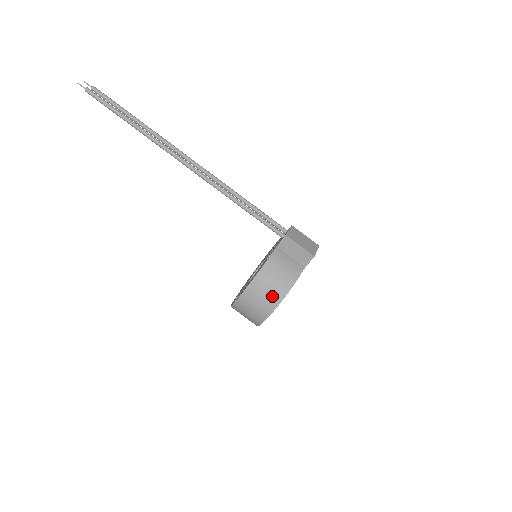
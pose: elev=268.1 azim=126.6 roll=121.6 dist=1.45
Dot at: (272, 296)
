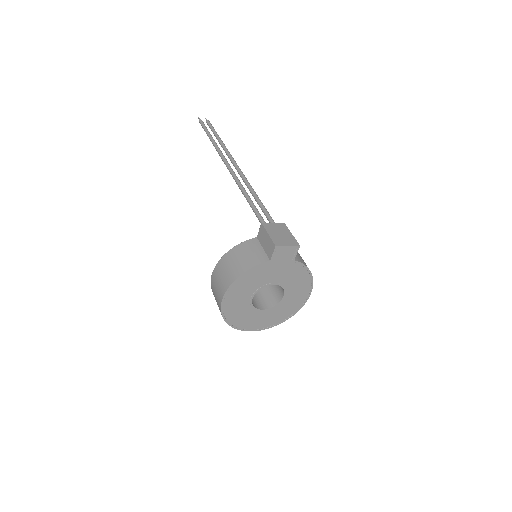
Dot at: (226, 278)
